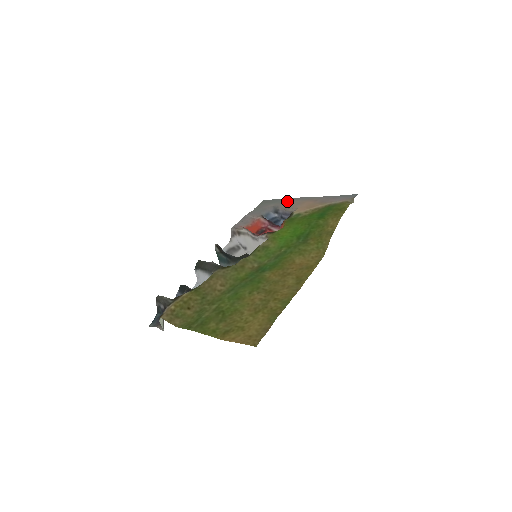
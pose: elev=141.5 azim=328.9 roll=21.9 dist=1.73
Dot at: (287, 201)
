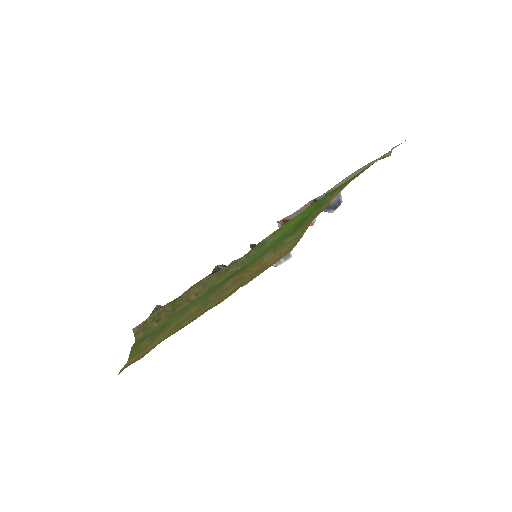
Dot at: (351, 174)
